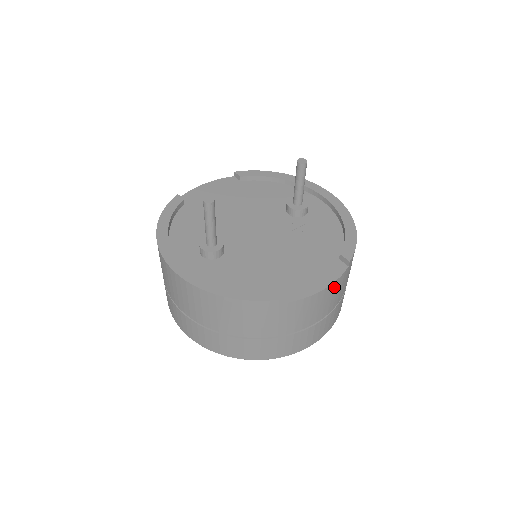
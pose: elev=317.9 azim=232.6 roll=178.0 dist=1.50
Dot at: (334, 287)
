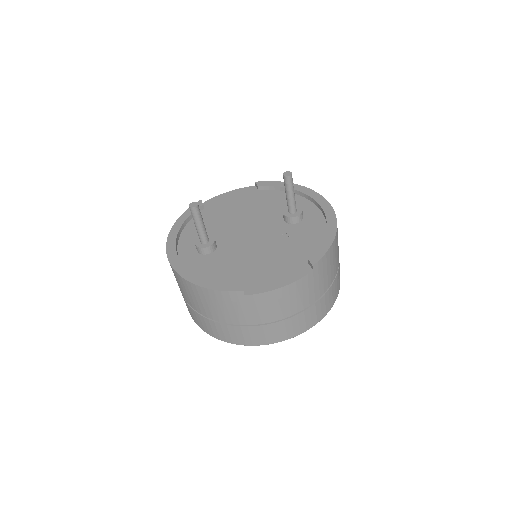
Dot at: (295, 287)
